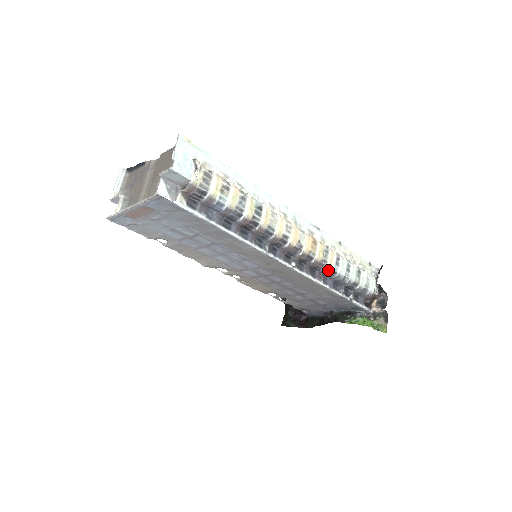
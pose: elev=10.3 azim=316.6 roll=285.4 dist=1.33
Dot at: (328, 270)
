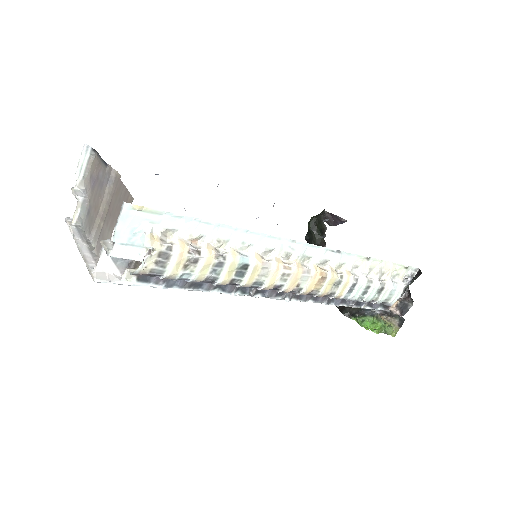
Dot at: (335, 298)
